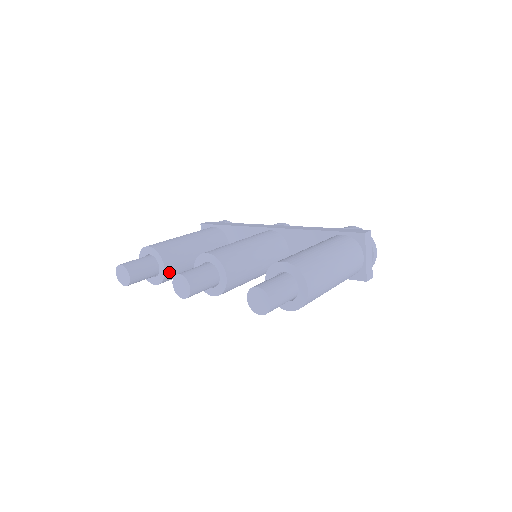
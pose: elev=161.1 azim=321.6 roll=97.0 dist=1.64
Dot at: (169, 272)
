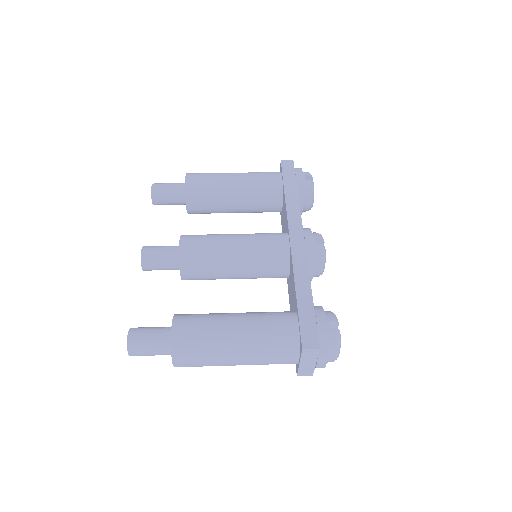
Dot at: (193, 211)
